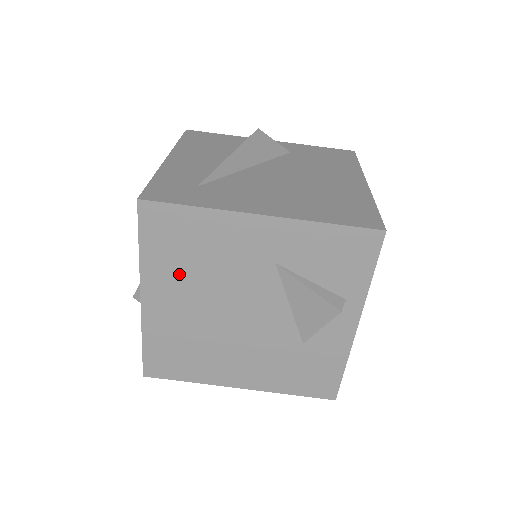
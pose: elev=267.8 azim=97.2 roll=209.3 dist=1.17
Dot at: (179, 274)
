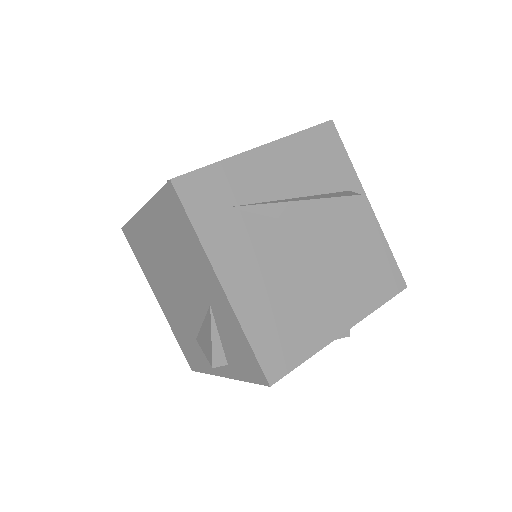
Dot at: (165, 232)
